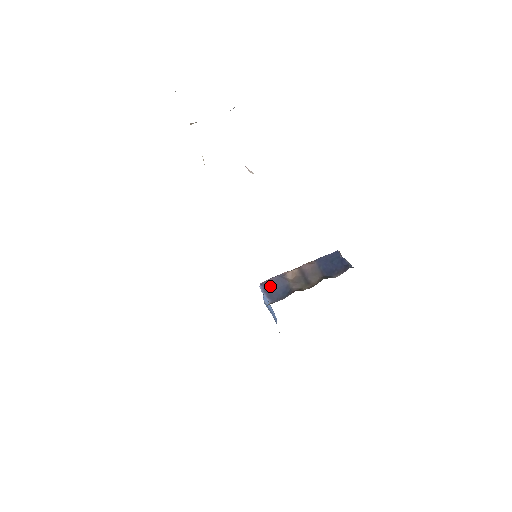
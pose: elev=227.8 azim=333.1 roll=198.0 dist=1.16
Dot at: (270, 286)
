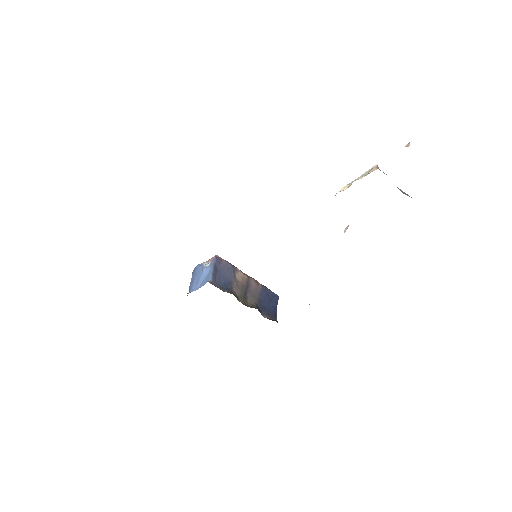
Dot at: (221, 267)
